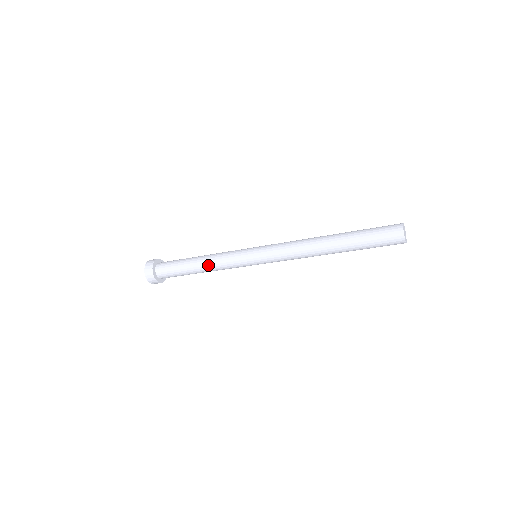
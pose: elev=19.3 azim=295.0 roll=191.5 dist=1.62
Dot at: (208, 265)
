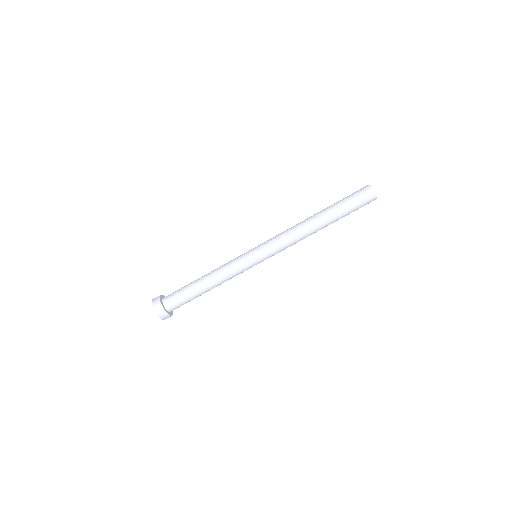
Dot at: (212, 271)
